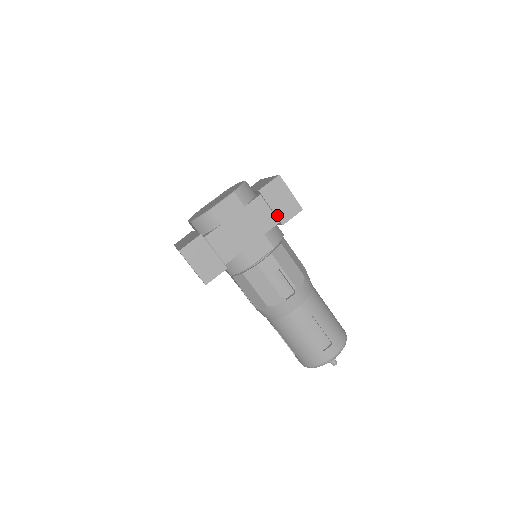
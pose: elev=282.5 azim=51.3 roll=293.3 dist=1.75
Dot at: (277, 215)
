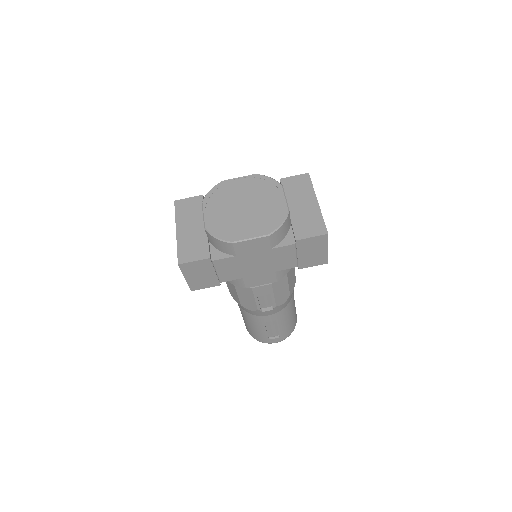
Dot at: (299, 261)
